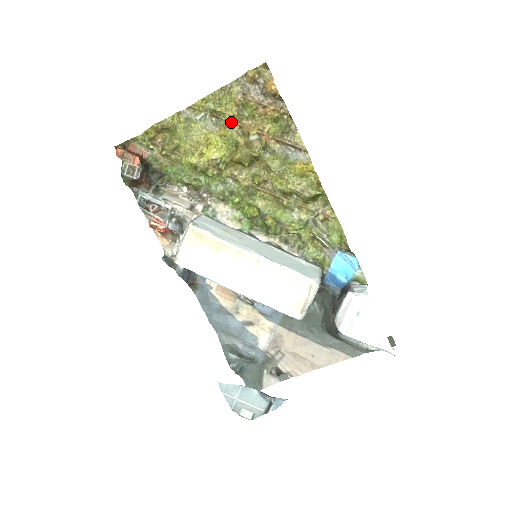
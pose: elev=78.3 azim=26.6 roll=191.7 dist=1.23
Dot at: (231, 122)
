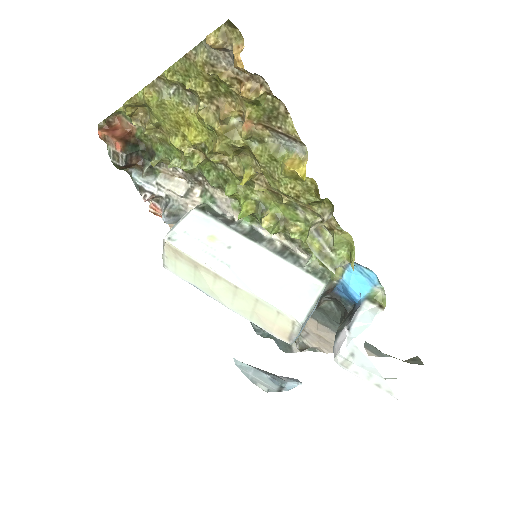
Dot at: (206, 100)
